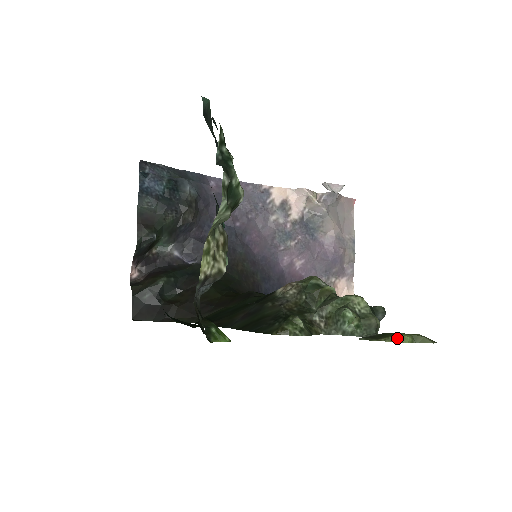
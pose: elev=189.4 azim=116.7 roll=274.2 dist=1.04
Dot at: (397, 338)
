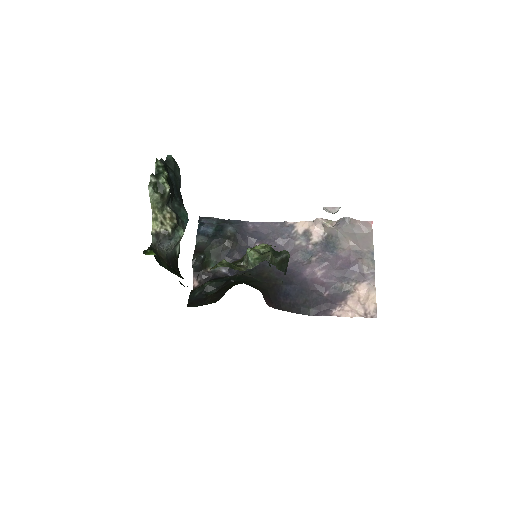
Dot at: (253, 248)
